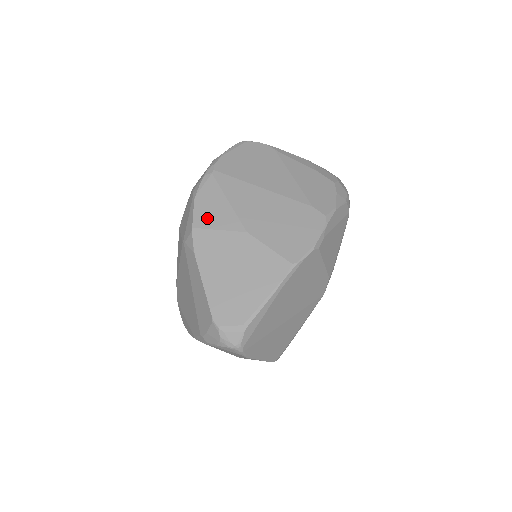
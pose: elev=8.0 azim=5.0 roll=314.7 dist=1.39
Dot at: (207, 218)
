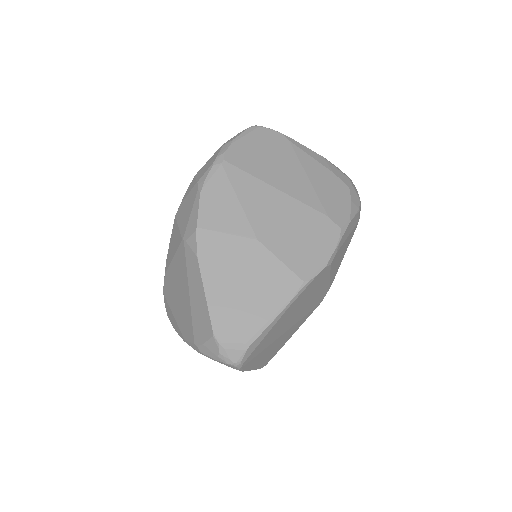
Dot at: (214, 218)
